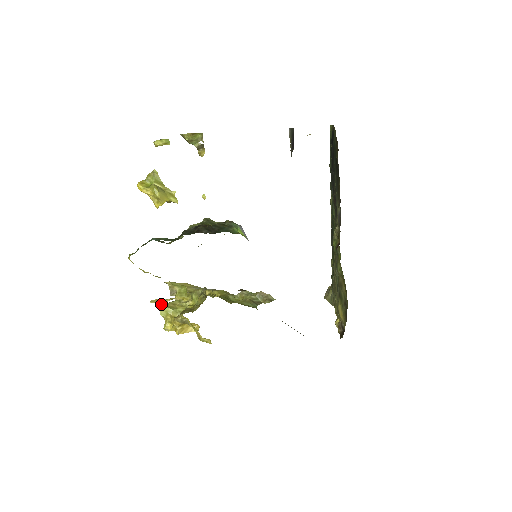
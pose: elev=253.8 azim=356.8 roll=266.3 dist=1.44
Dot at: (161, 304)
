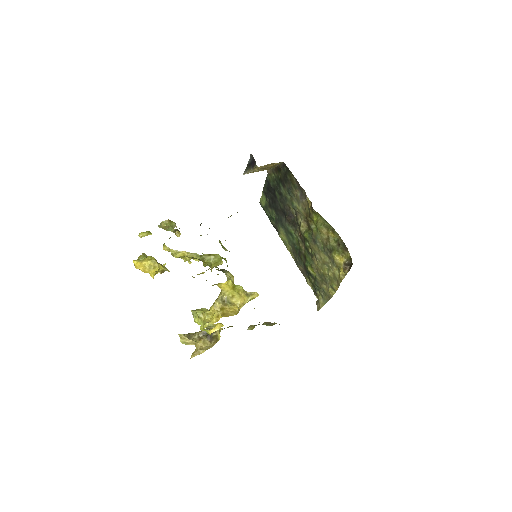
Dot at: (193, 310)
